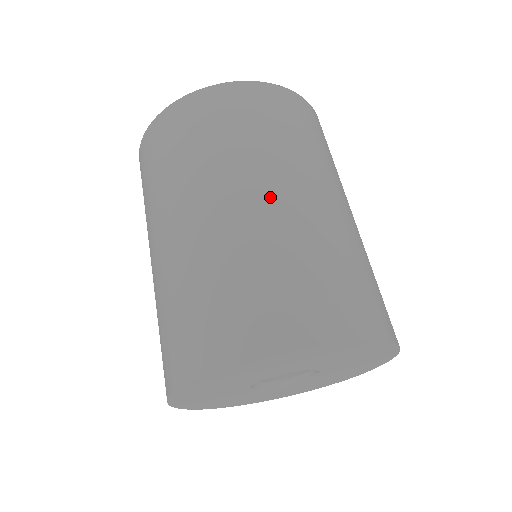
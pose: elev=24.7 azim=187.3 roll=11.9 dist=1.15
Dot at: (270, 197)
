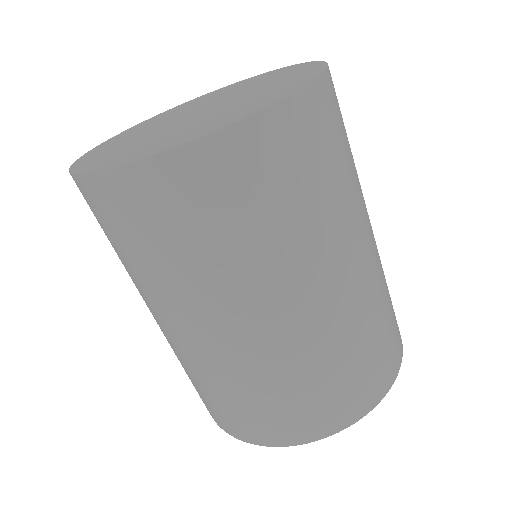
Dot at: (364, 257)
